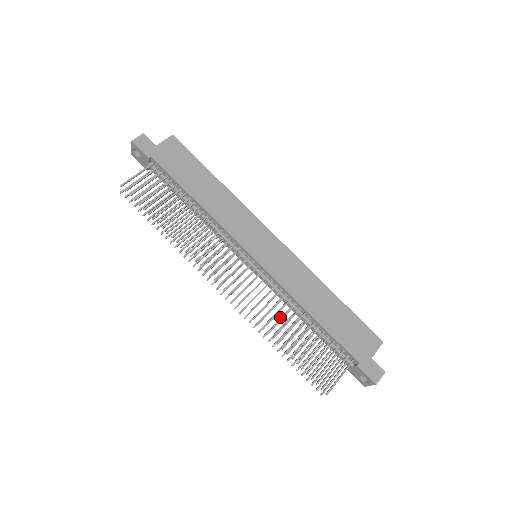
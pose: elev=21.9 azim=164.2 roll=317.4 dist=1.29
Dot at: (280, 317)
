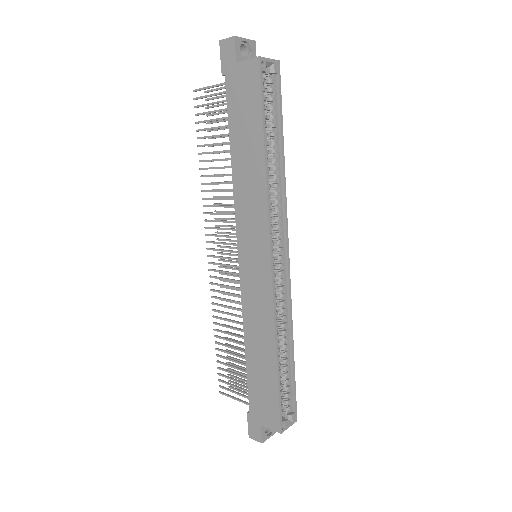
Dot at: occluded
